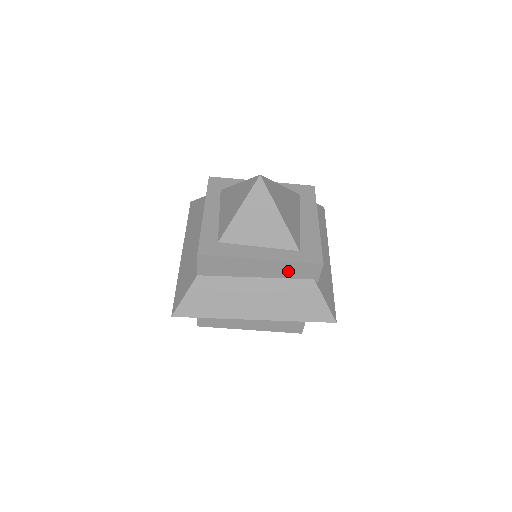
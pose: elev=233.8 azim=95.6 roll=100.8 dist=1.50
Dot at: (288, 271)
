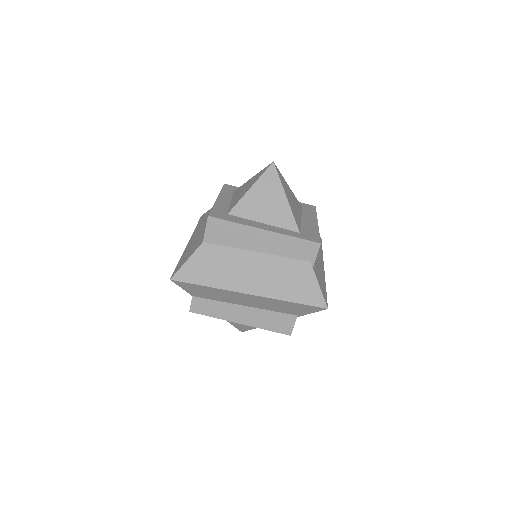
Dot at: (287, 248)
